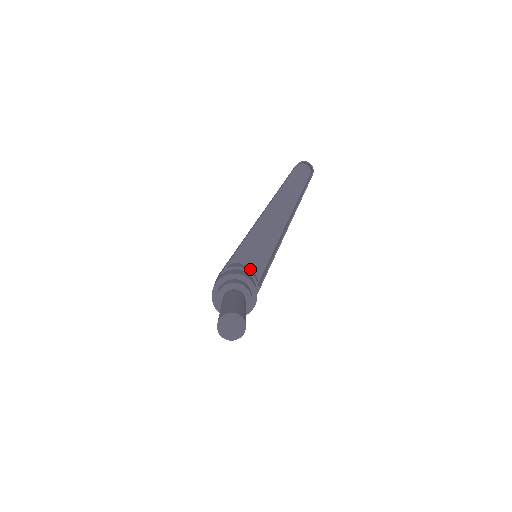
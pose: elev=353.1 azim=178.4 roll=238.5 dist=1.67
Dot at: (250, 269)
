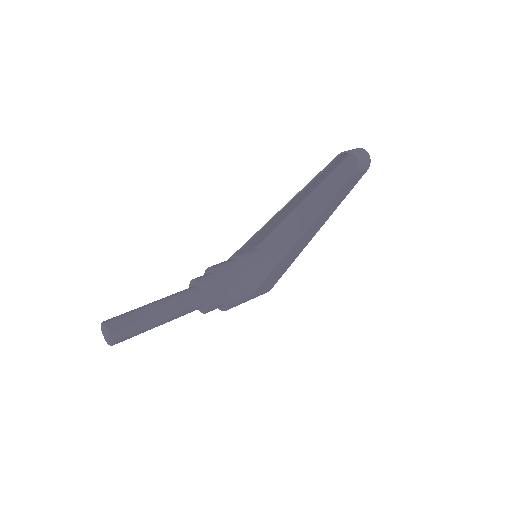
Dot at: (268, 262)
